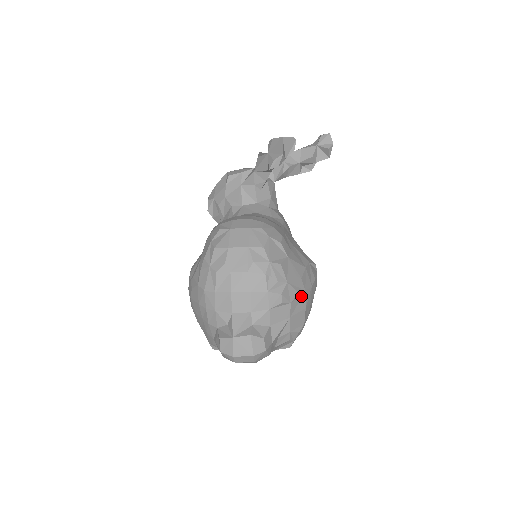
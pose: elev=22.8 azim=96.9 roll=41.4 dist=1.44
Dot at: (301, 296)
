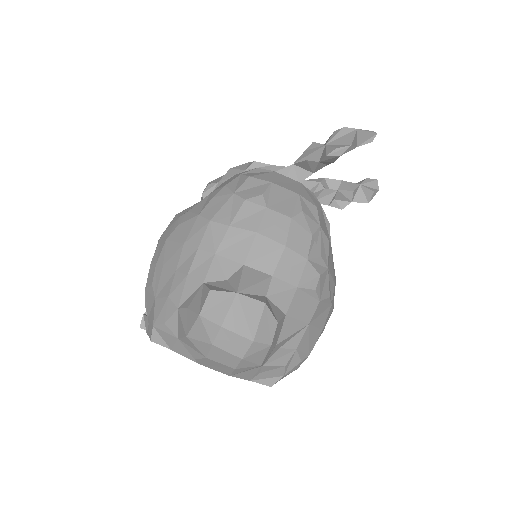
Dot at: (327, 307)
